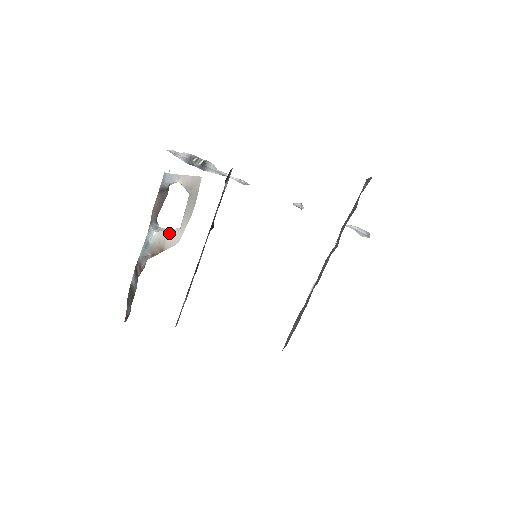
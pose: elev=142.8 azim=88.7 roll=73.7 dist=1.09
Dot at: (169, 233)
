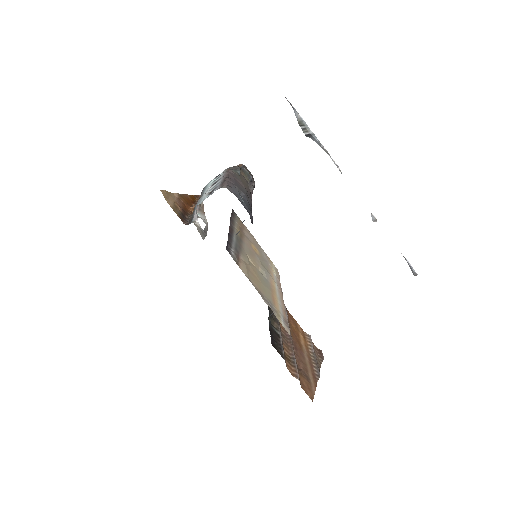
Dot at: occluded
